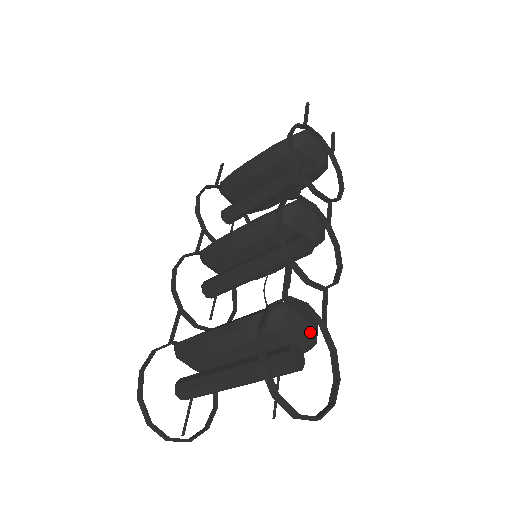
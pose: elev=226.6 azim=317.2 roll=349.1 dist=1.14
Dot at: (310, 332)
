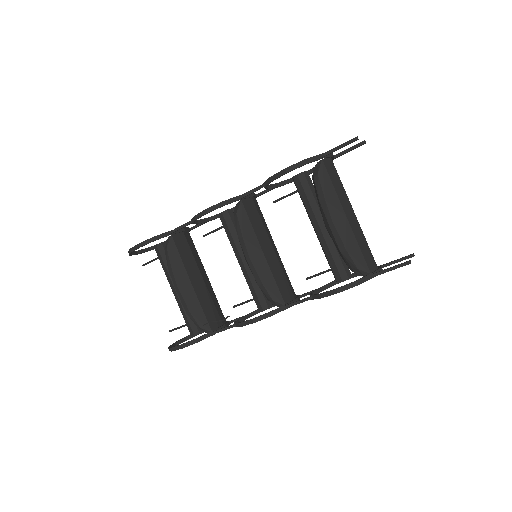
Dot at: occluded
